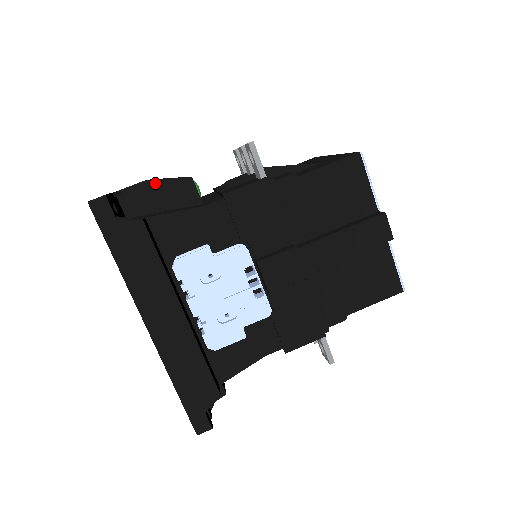
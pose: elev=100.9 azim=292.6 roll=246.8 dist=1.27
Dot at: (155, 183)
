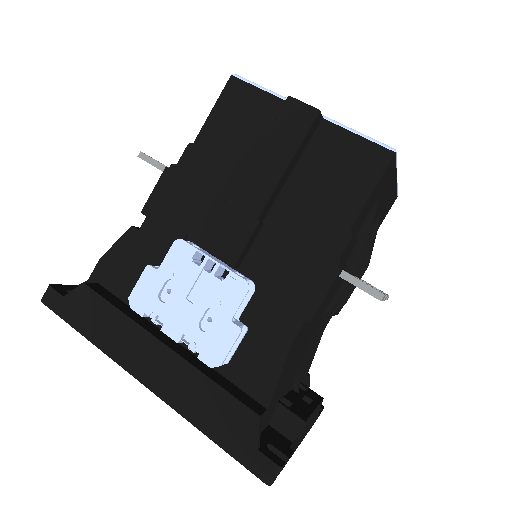
Dot at: (108, 254)
